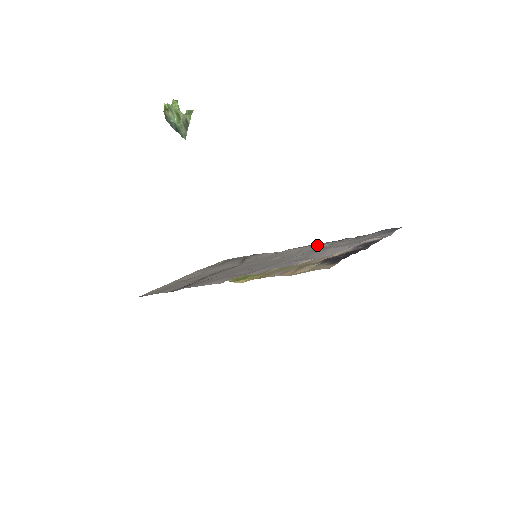
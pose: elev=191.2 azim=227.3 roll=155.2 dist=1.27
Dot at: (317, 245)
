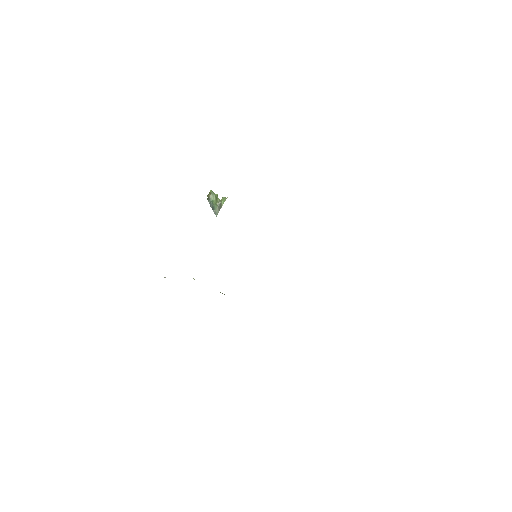
Dot at: occluded
